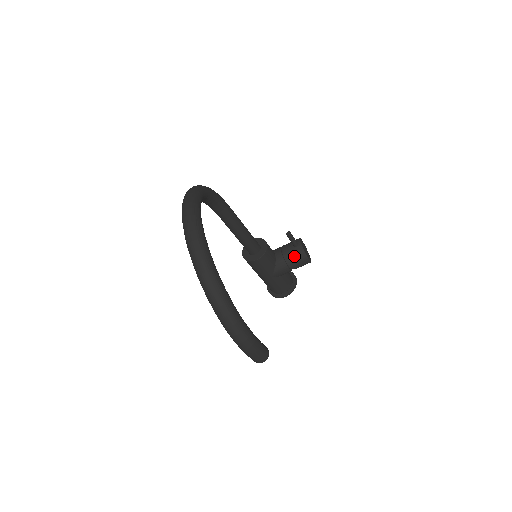
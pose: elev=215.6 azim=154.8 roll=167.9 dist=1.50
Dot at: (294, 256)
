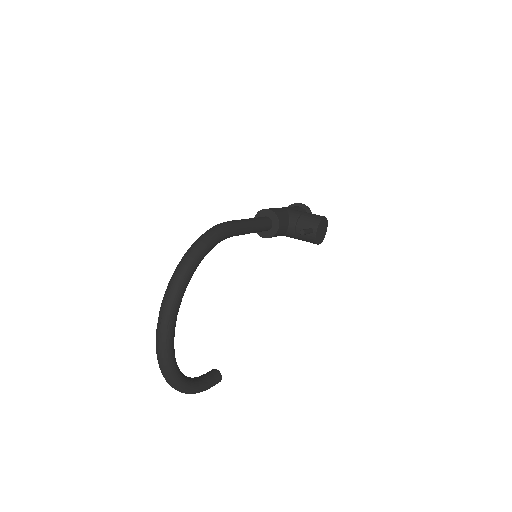
Dot at: (305, 238)
